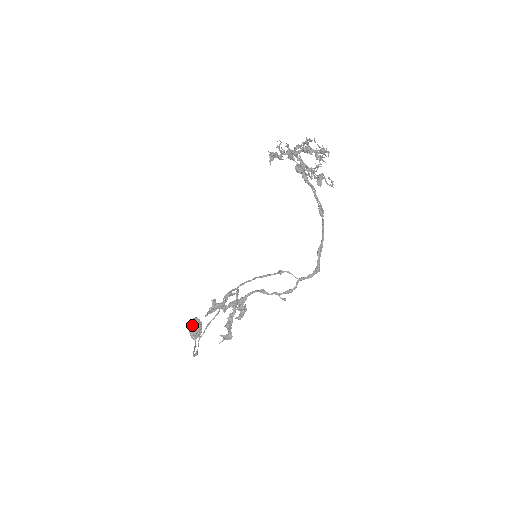
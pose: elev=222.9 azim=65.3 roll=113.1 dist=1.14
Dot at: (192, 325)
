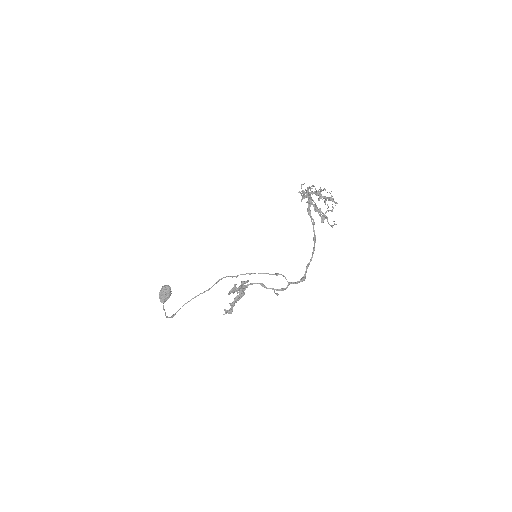
Dot at: (164, 291)
